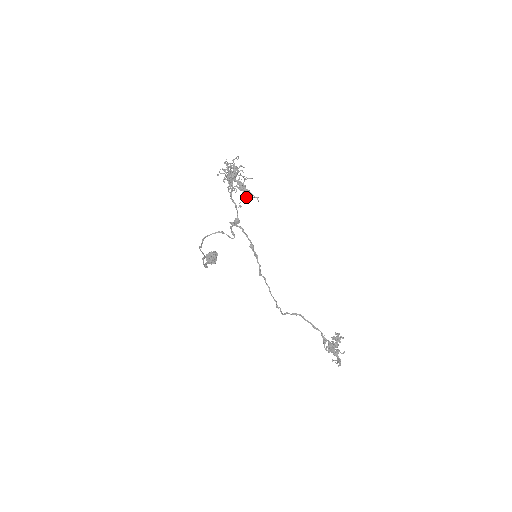
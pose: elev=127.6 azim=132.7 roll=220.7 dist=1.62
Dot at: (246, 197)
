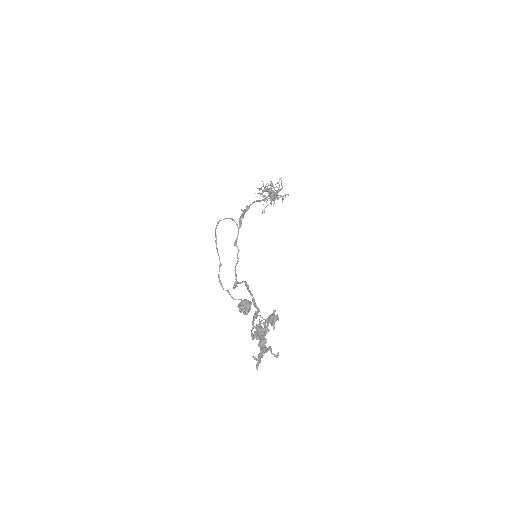
Dot at: (271, 202)
